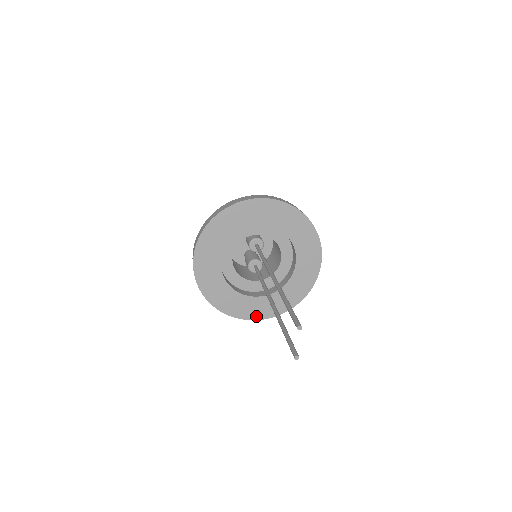
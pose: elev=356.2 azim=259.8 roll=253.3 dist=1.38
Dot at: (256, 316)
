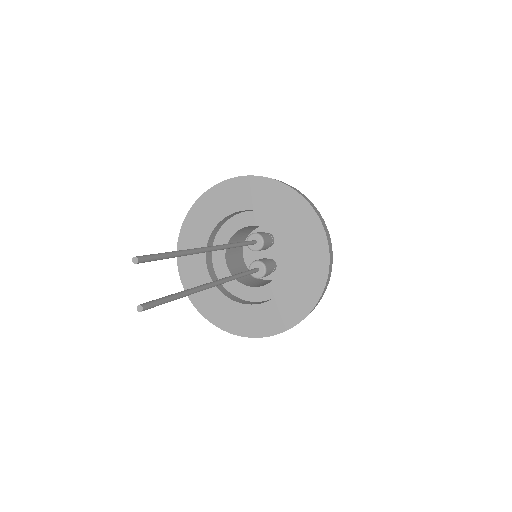
Dot at: (255, 332)
